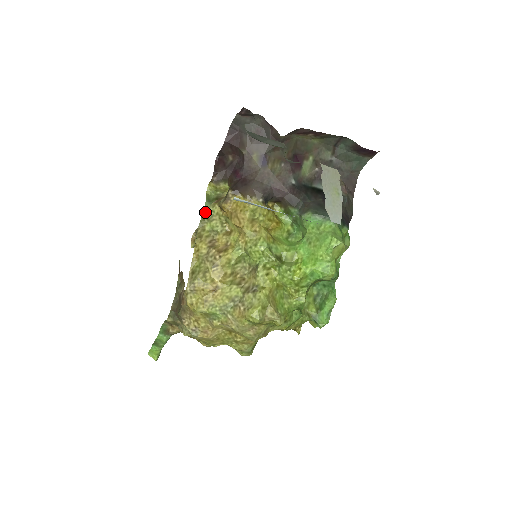
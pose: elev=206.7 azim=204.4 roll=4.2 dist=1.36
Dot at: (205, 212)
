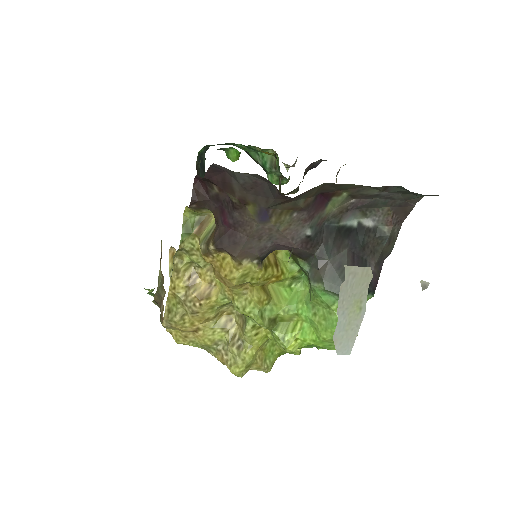
Dot at: (181, 246)
